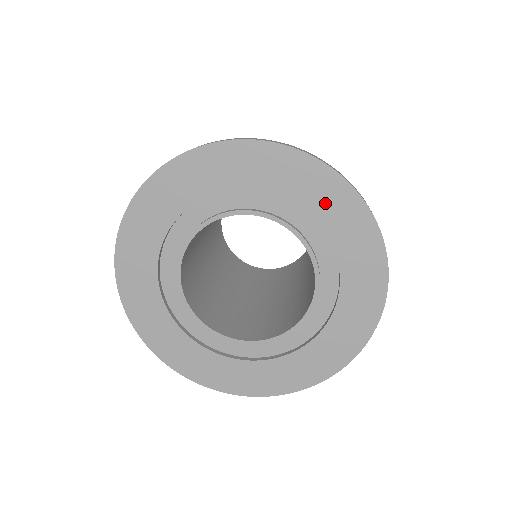
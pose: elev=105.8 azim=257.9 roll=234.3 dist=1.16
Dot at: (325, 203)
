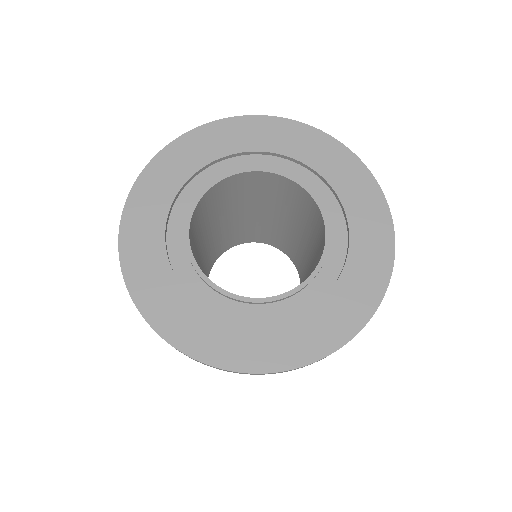
Dot at: (303, 147)
